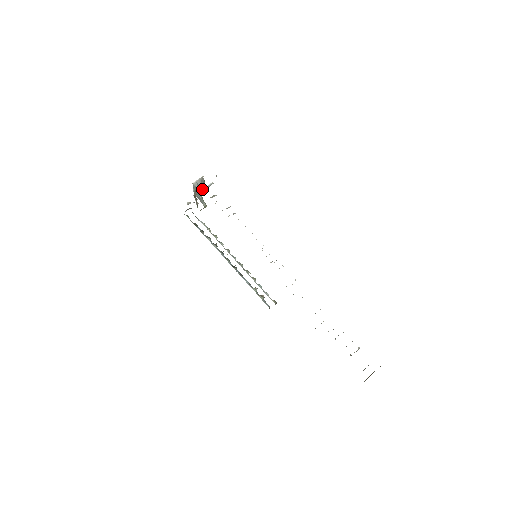
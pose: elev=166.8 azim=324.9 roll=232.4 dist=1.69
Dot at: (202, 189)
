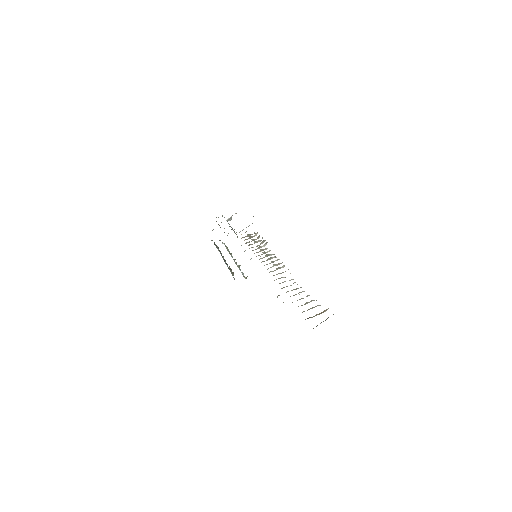
Dot at: (243, 229)
